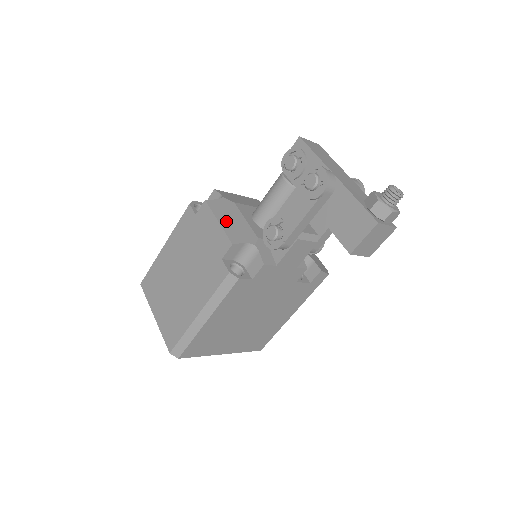
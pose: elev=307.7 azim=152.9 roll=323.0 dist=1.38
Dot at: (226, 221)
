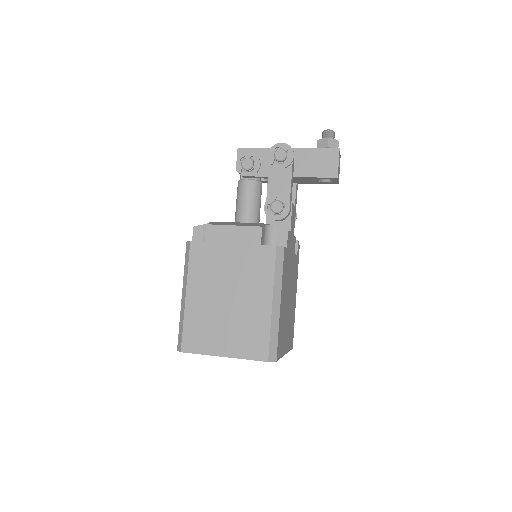
Dot at: (237, 224)
